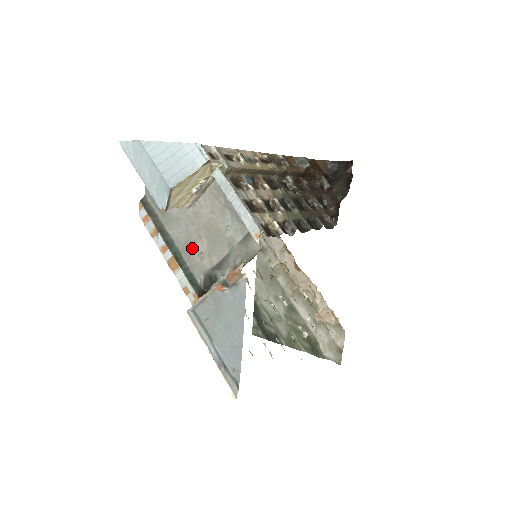
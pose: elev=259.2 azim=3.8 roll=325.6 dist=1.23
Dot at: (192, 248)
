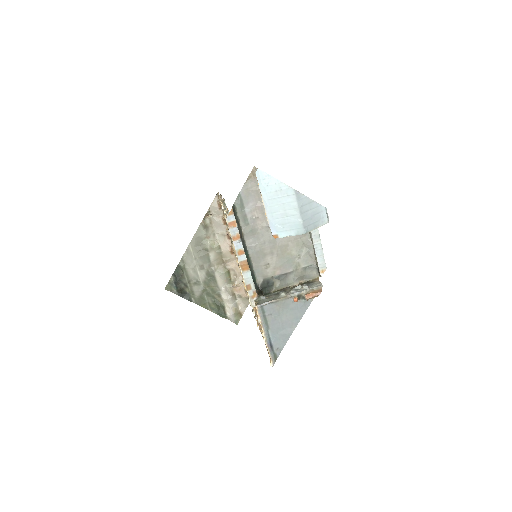
Dot at: (262, 258)
